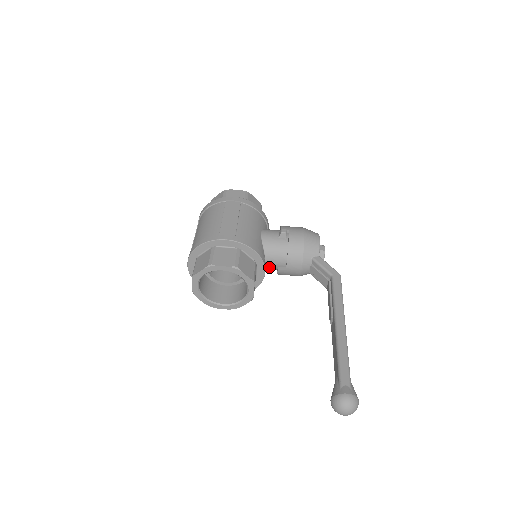
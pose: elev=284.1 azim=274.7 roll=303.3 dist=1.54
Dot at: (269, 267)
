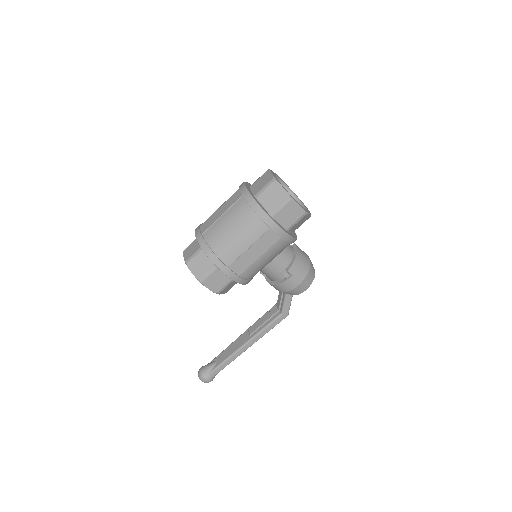
Dot at: occluded
